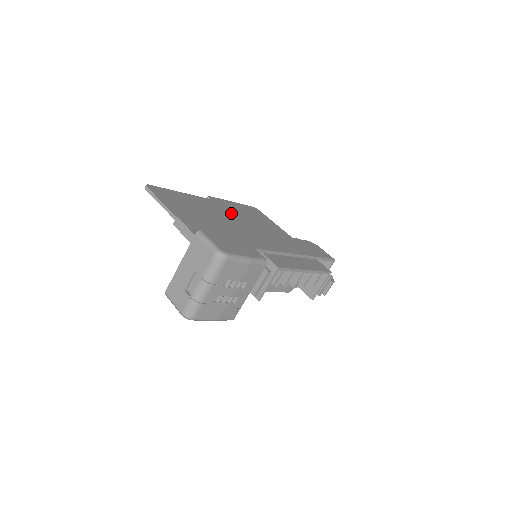
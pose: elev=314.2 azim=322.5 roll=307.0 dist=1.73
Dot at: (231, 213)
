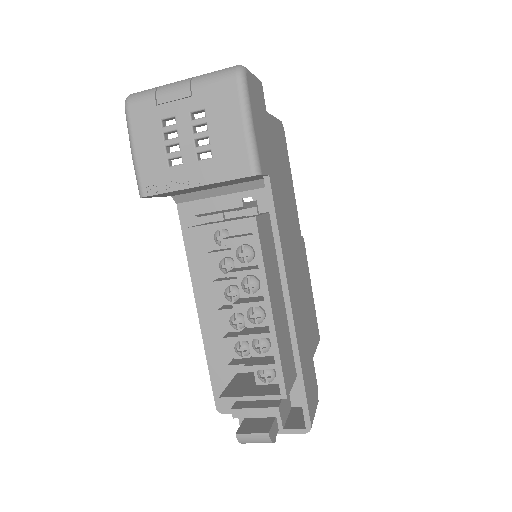
Dot at: (298, 255)
